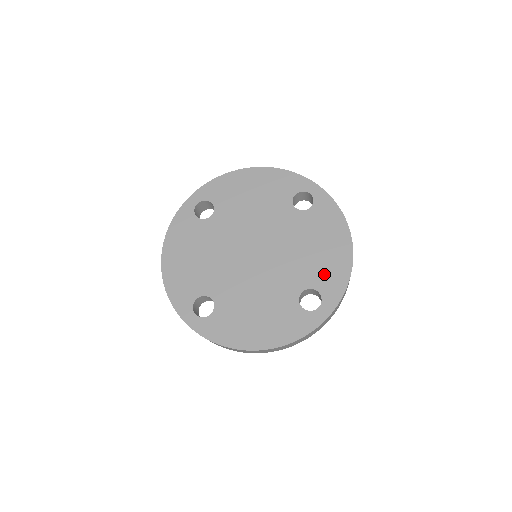
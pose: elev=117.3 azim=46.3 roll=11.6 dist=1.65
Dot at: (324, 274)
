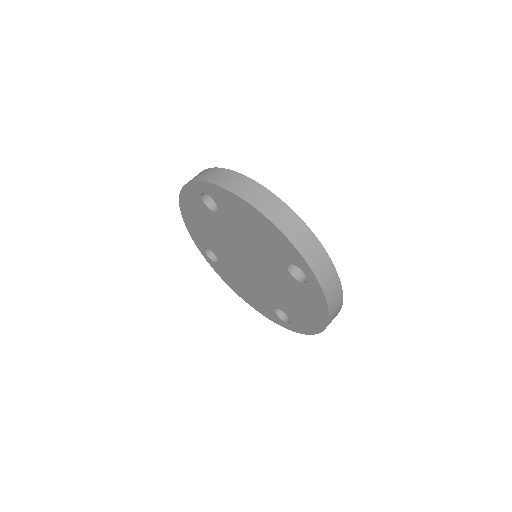
Dot at: (296, 317)
